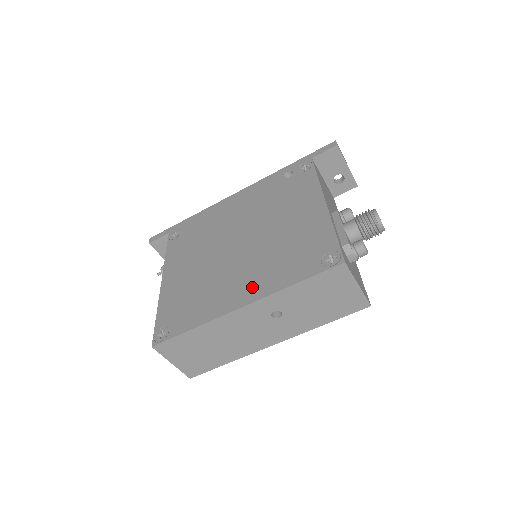
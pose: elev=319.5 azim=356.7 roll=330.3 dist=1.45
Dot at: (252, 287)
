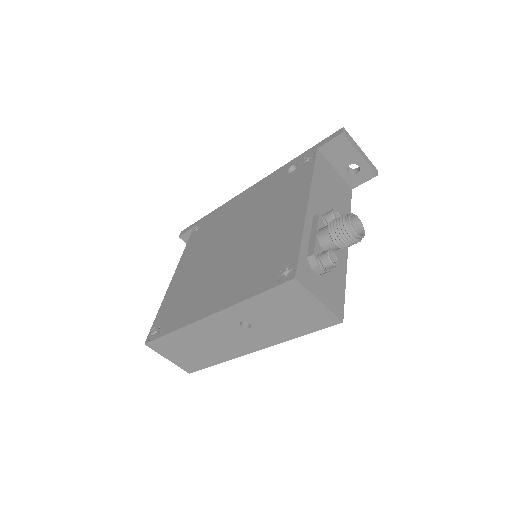
Dot at: (222, 295)
